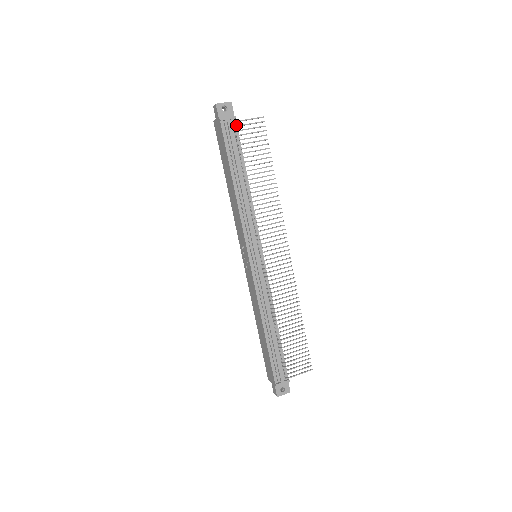
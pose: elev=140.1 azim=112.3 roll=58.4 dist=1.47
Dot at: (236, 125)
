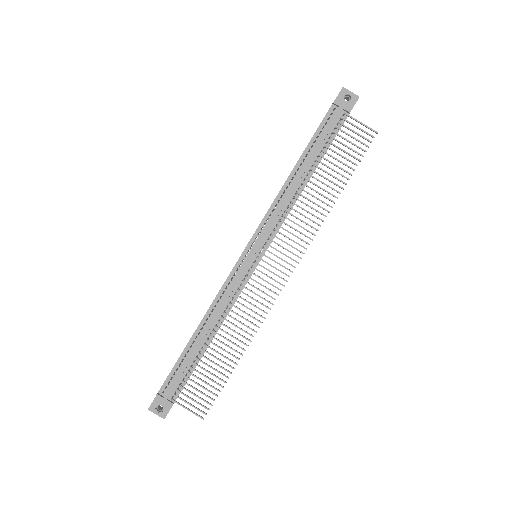
Dot at: (345, 119)
